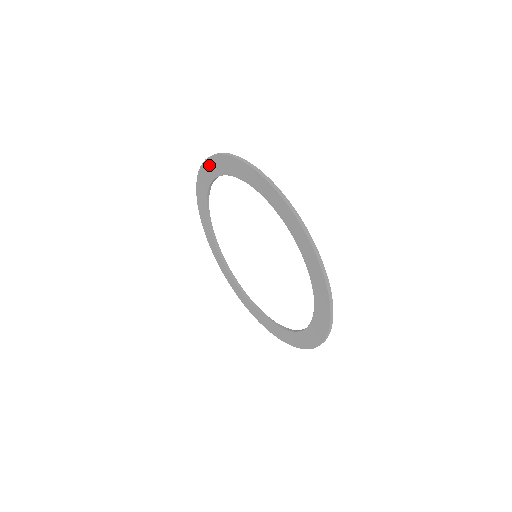
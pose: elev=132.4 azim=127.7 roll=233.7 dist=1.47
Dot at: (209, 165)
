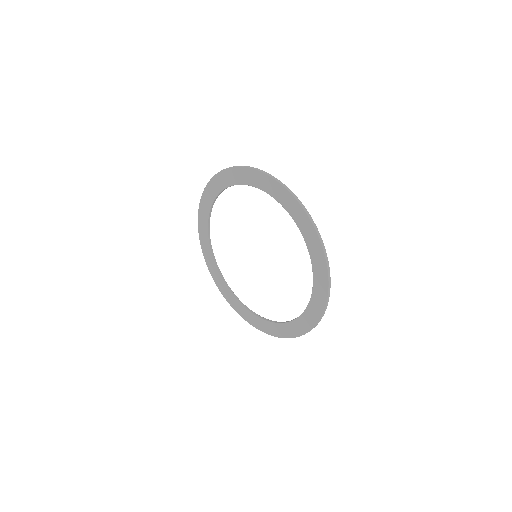
Dot at: (201, 224)
